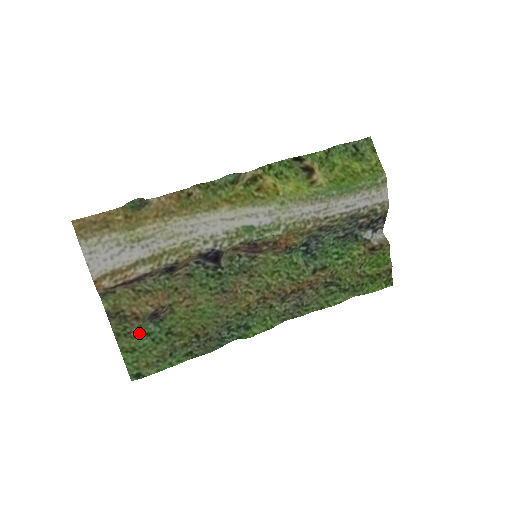
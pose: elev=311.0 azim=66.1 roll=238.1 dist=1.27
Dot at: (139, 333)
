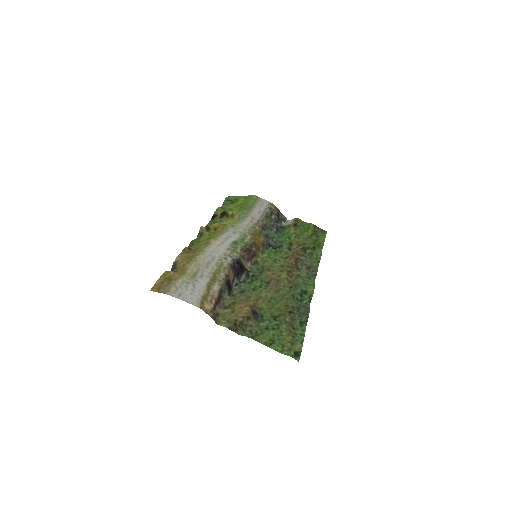
Dot at: (261, 330)
